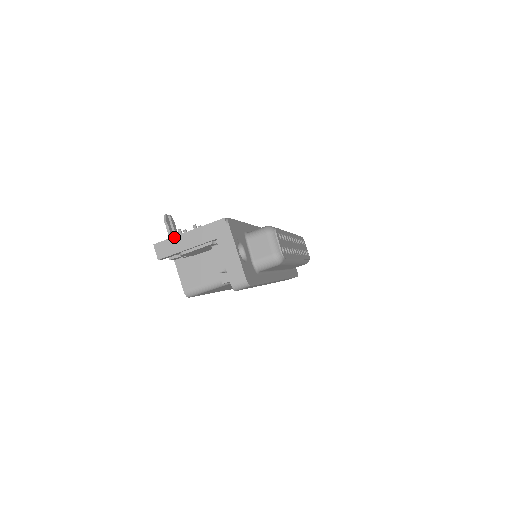
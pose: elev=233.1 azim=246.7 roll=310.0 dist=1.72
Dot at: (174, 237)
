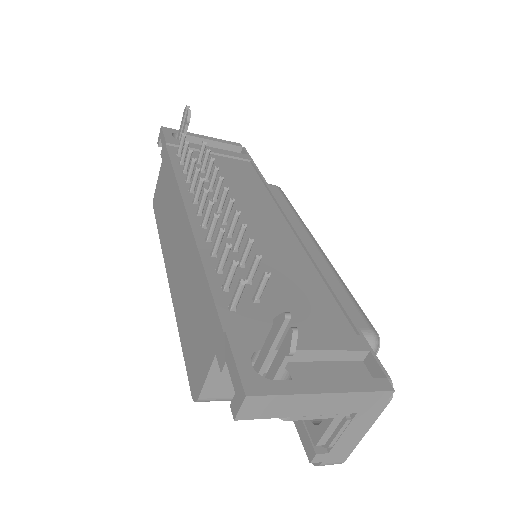
Dot at: (296, 395)
